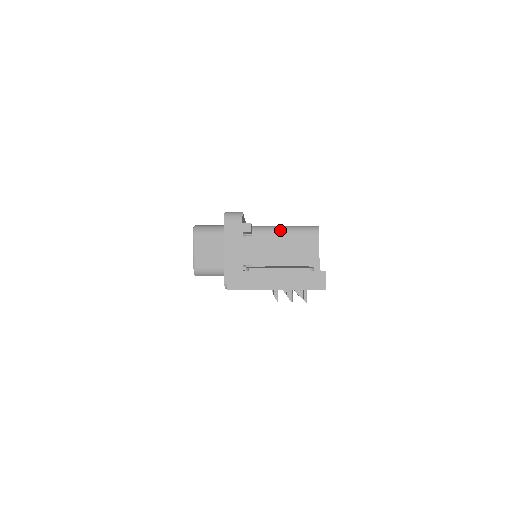
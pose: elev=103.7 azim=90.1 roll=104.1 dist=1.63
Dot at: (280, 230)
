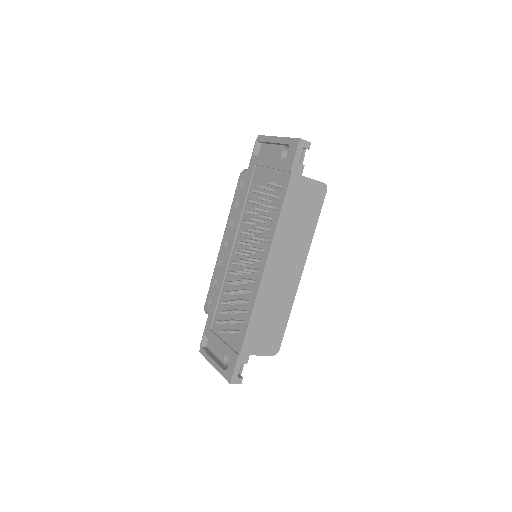
Dot at: occluded
